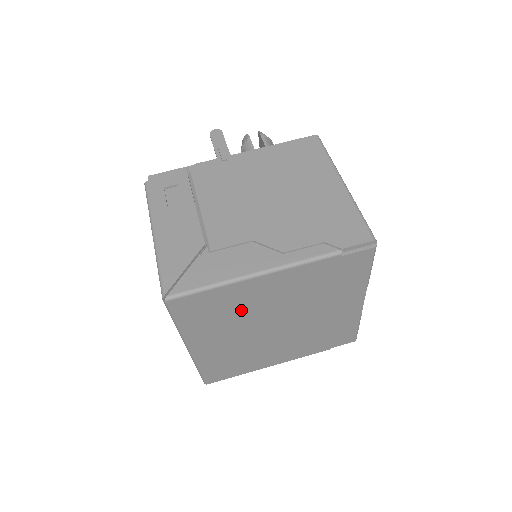
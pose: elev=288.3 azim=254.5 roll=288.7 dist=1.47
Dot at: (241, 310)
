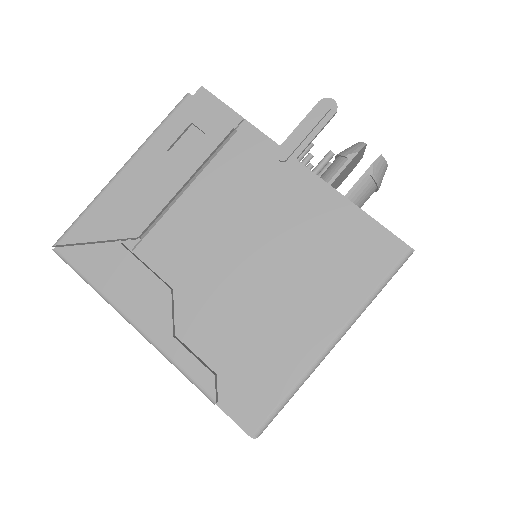
Dot at: occluded
